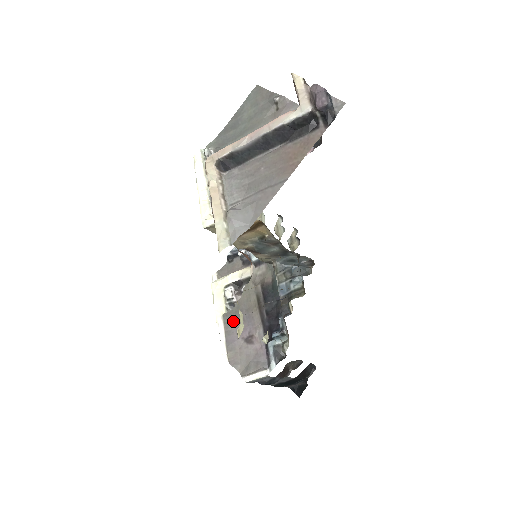
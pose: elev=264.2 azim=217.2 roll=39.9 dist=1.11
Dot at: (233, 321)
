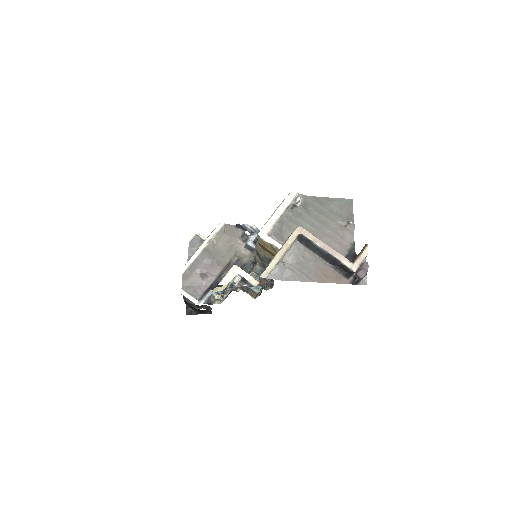
Dot at: (206, 257)
